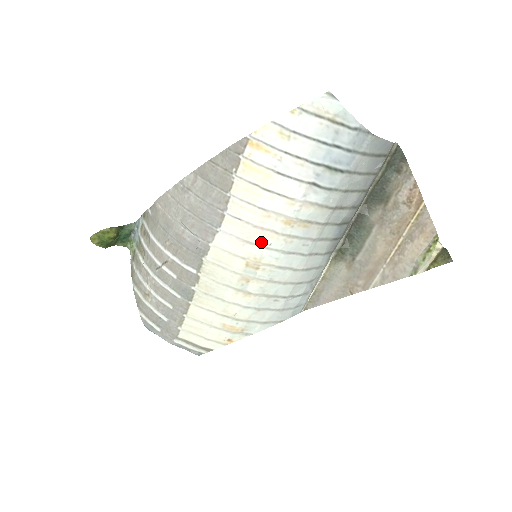
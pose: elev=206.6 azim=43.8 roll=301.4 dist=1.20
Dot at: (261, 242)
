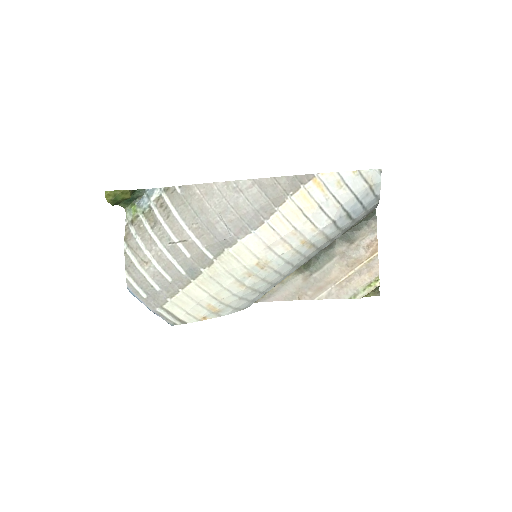
Dot at: (278, 250)
